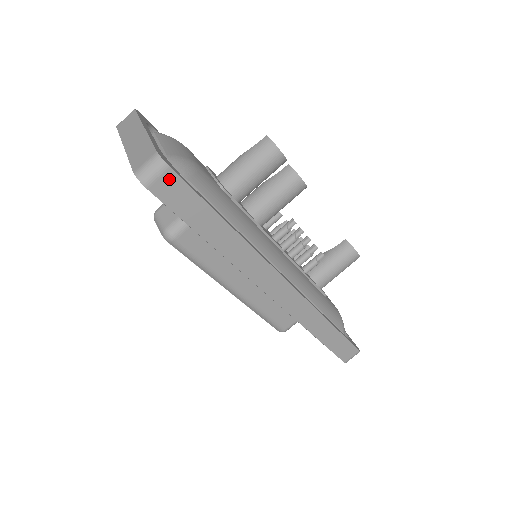
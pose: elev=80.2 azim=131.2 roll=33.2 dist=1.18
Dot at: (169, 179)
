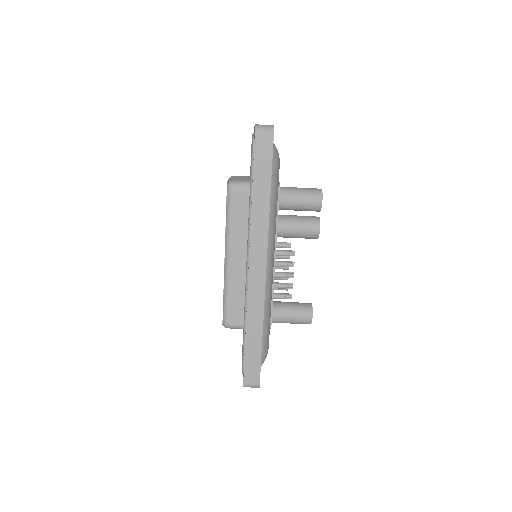
Dot at: (268, 139)
